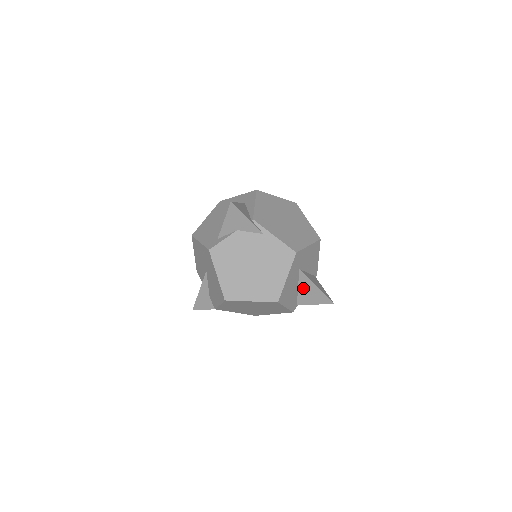
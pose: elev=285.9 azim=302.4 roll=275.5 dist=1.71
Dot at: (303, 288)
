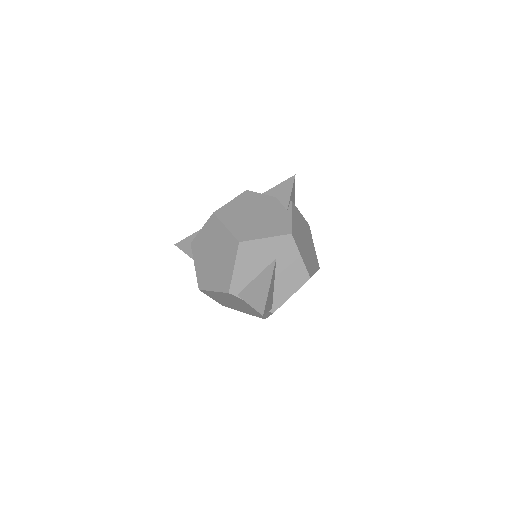
Dot at: (260, 280)
